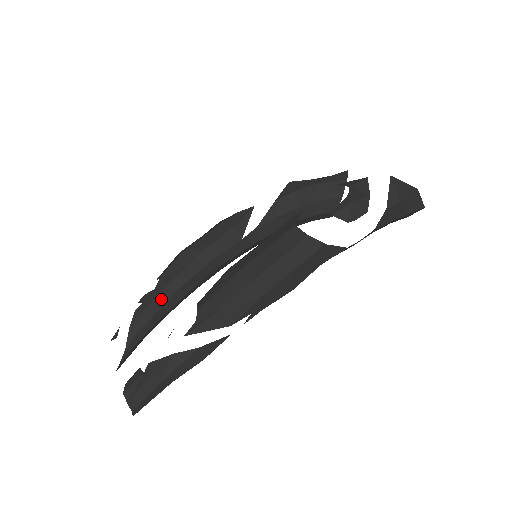
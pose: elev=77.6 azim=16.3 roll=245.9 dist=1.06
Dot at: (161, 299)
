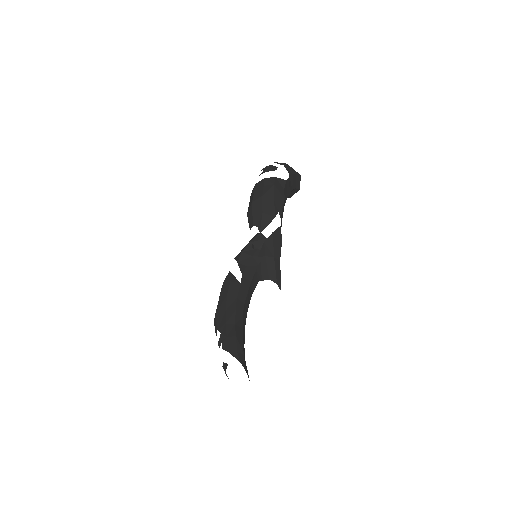
Dot at: (231, 331)
